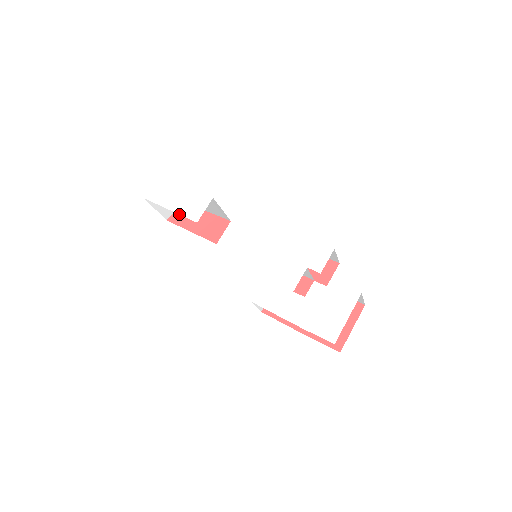
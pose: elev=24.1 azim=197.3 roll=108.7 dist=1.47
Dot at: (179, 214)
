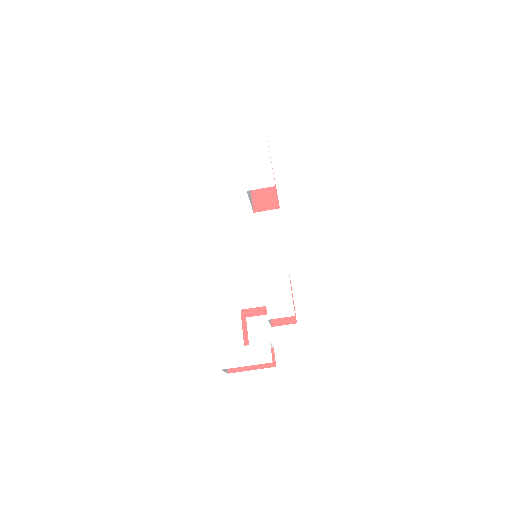
Dot at: (244, 171)
